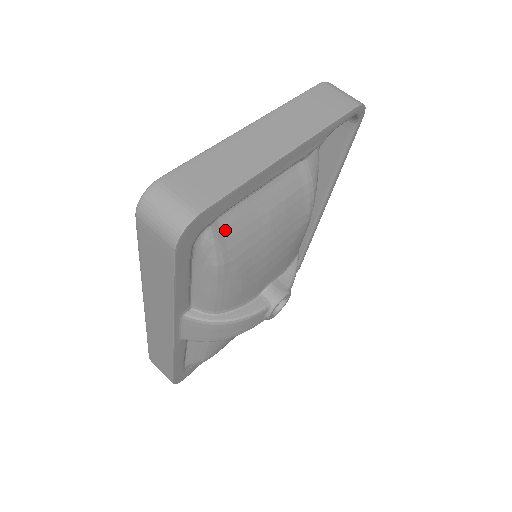
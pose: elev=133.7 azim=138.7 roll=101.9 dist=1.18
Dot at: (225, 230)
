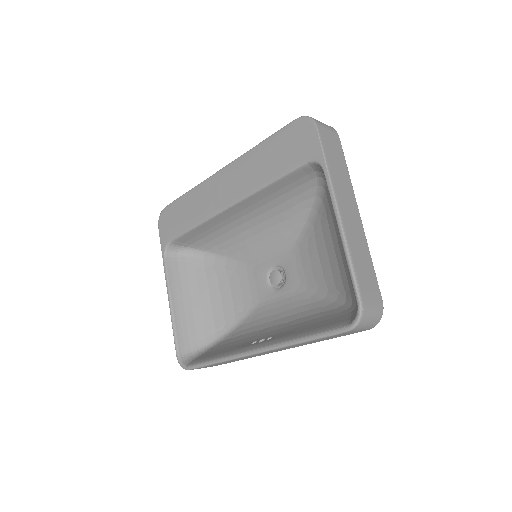
Dot at: occluded
